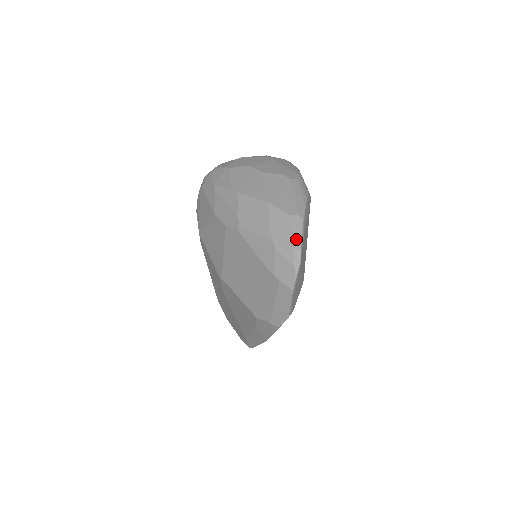
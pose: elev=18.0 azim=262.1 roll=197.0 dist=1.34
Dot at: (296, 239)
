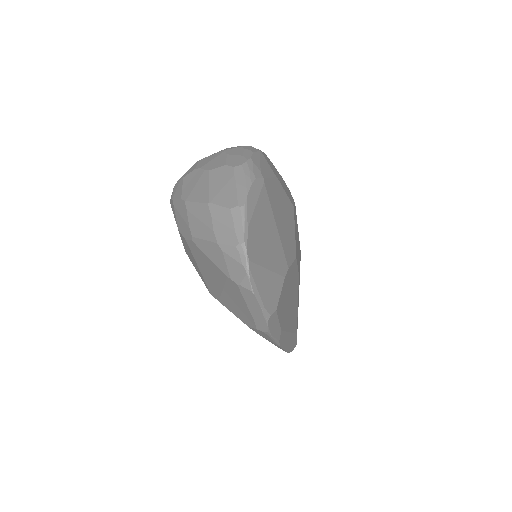
Dot at: (238, 234)
